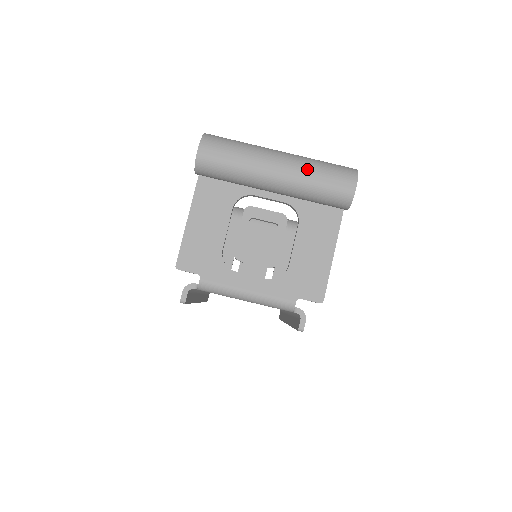
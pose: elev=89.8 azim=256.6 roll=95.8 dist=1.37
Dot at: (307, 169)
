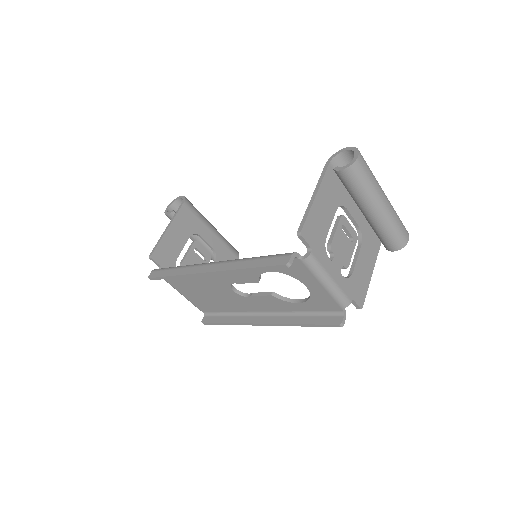
Dot at: (395, 212)
